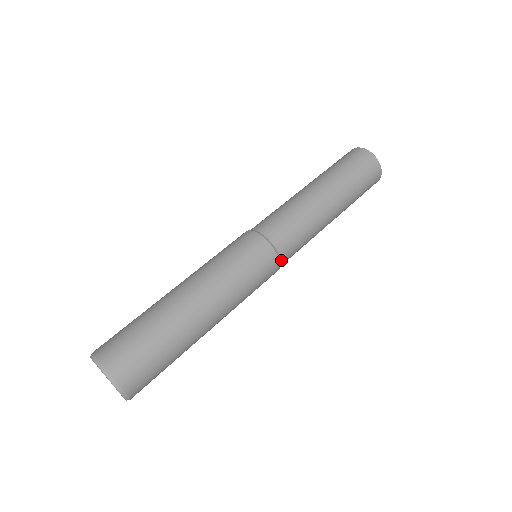
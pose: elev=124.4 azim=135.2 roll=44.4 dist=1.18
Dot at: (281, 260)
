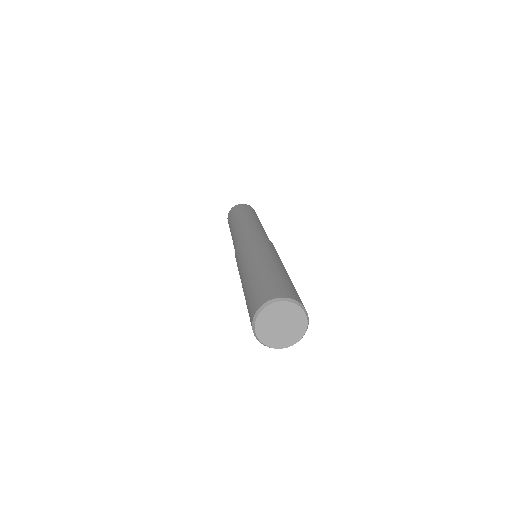
Dot at: occluded
